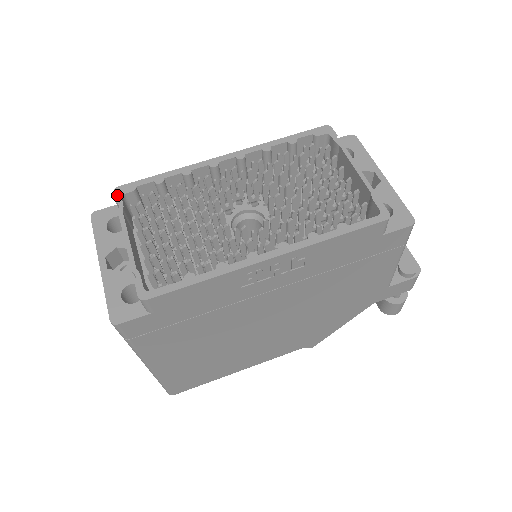
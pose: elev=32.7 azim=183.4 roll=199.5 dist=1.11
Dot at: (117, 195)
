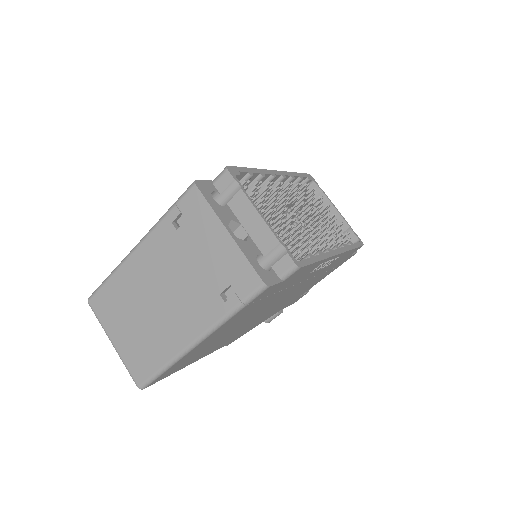
Dot at: (232, 173)
